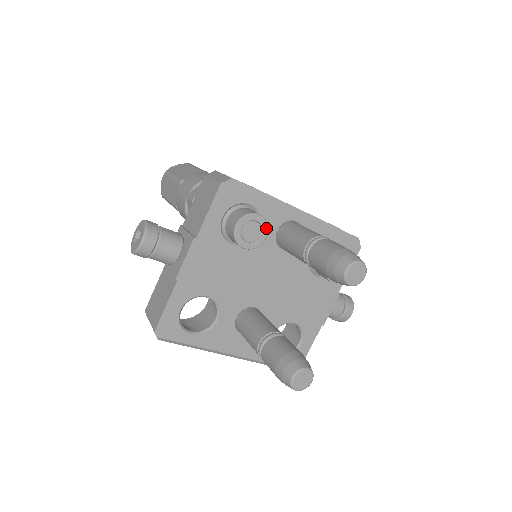
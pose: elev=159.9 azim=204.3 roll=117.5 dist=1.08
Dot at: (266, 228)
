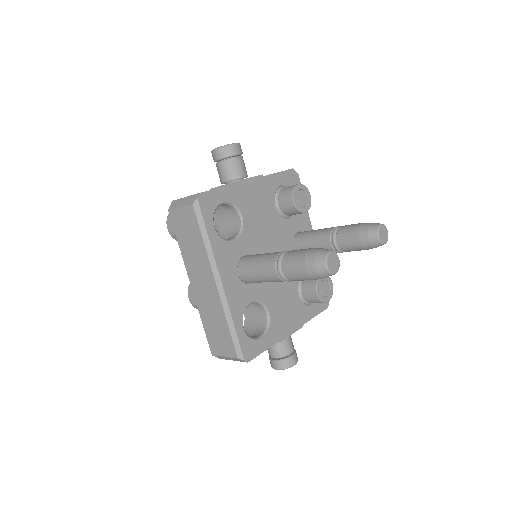
Dot at: (309, 207)
